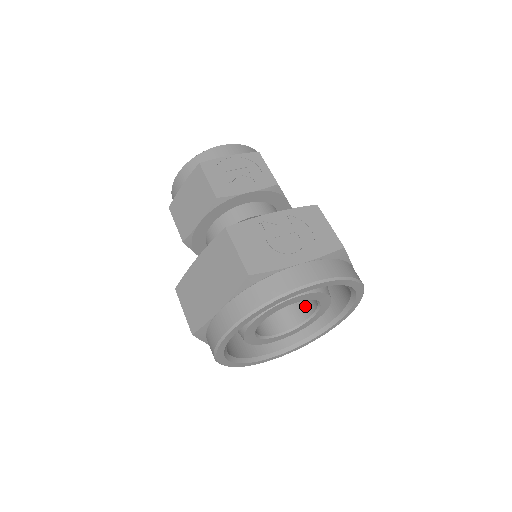
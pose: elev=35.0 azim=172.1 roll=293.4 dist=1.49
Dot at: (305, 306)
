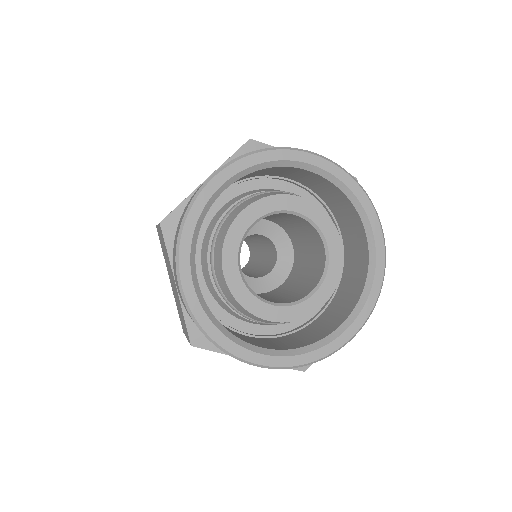
Dot at: (317, 244)
